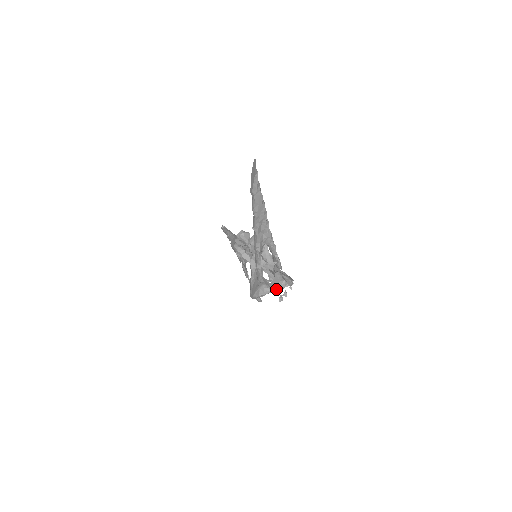
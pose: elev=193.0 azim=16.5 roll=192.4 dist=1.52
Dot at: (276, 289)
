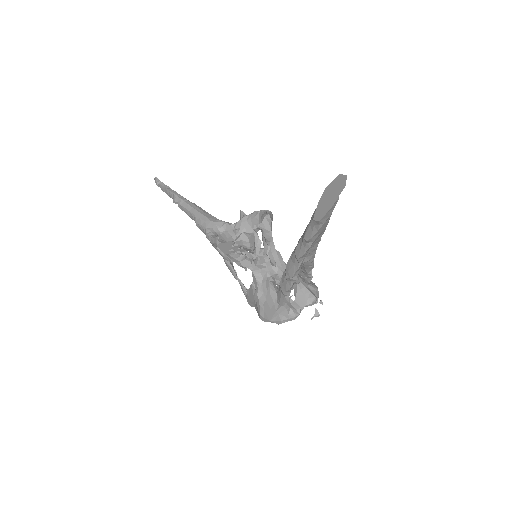
Dot at: occluded
